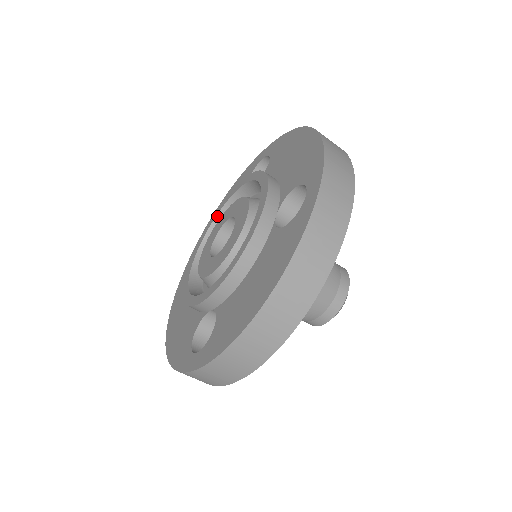
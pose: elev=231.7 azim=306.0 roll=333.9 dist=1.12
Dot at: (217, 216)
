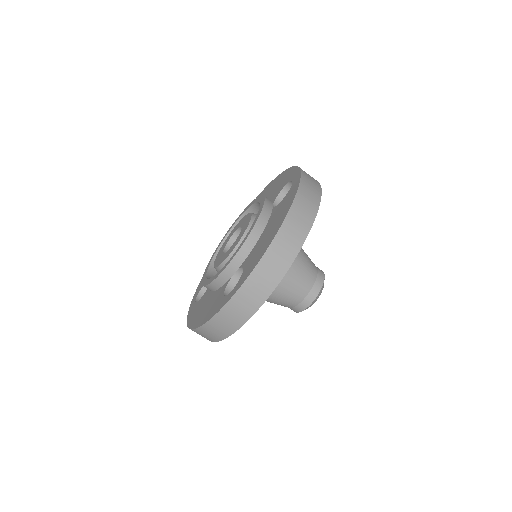
Dot at: (219, 247)
